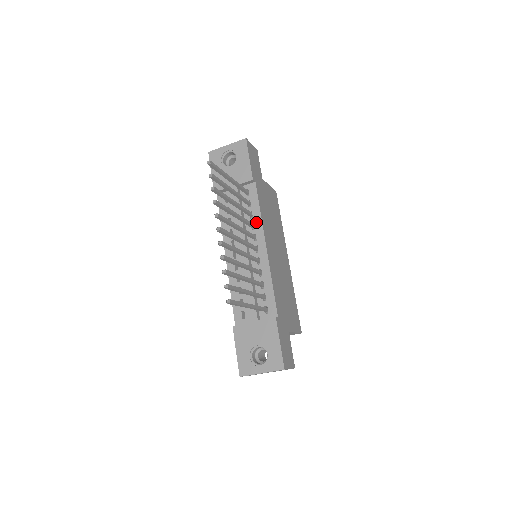
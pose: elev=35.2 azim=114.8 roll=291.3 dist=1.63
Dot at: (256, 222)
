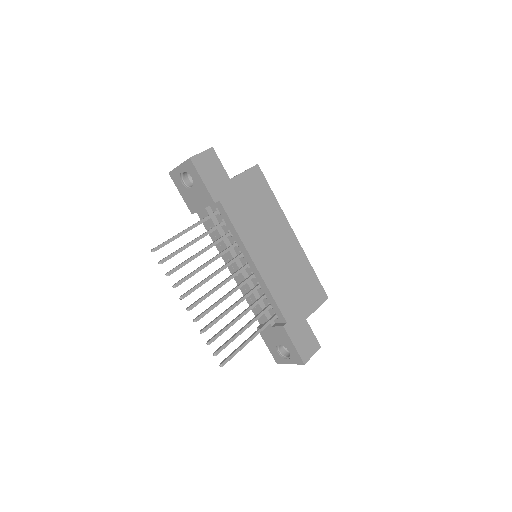
Dot at: (237, 240)
